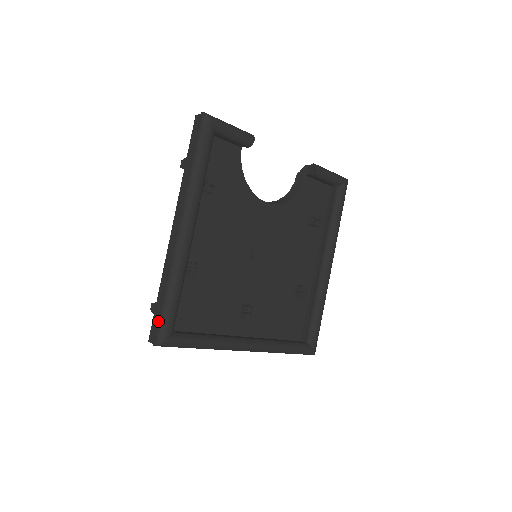
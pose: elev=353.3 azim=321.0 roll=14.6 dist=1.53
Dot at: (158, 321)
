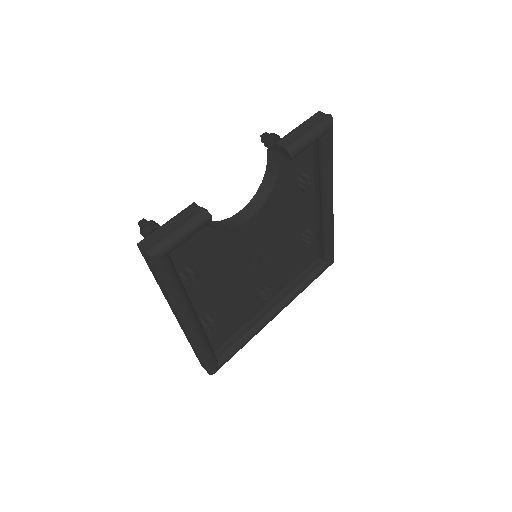
Dot at: occluded
